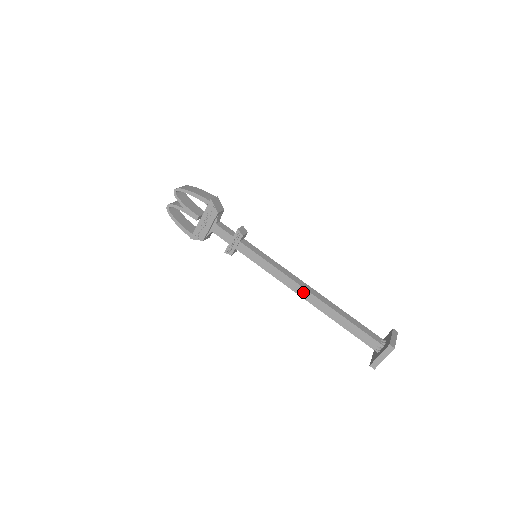
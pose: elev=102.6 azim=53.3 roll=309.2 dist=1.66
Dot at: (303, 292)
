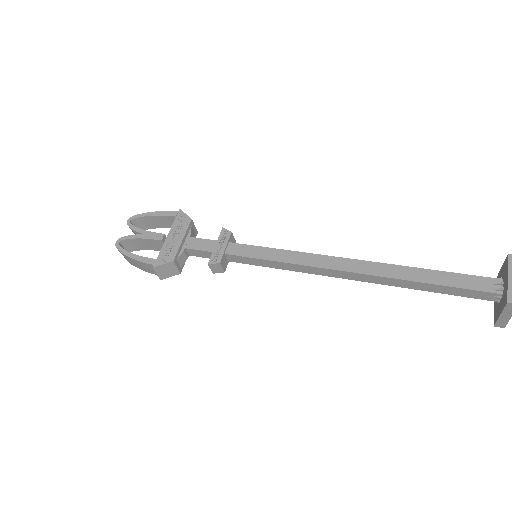
Dot at: (342, 263)
